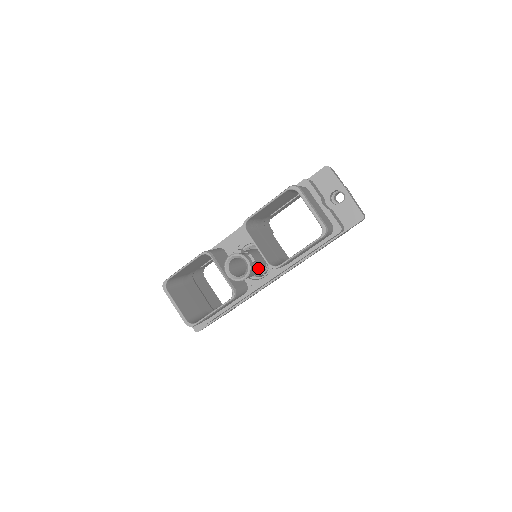
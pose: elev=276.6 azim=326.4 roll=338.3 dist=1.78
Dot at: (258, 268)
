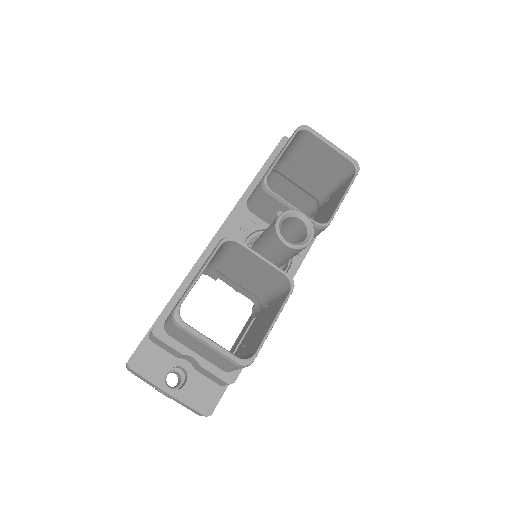
Dot at: occluded
